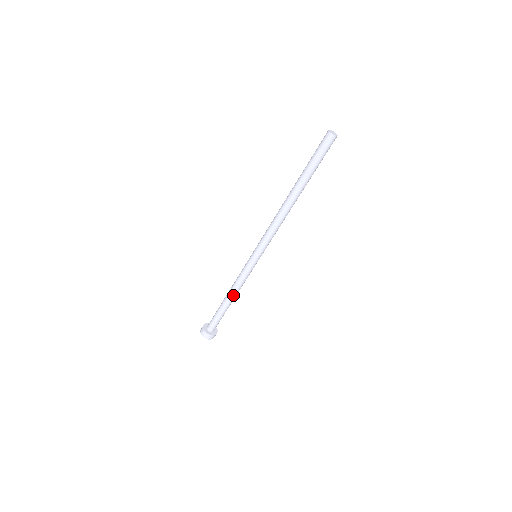
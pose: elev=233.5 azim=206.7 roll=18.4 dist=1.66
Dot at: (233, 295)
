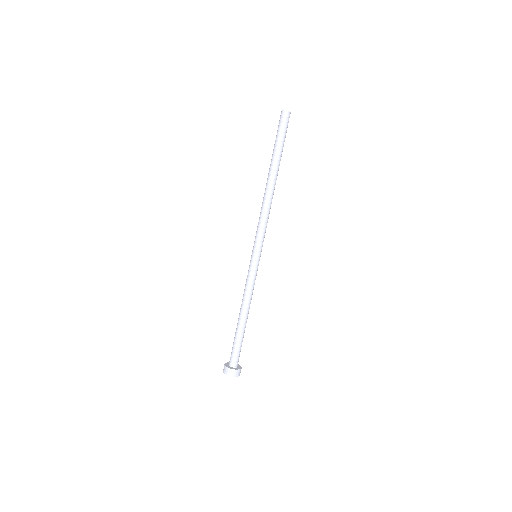
Dot at: (242, 308)
